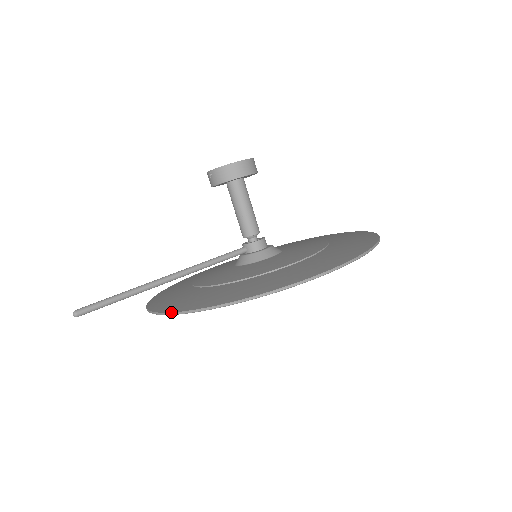
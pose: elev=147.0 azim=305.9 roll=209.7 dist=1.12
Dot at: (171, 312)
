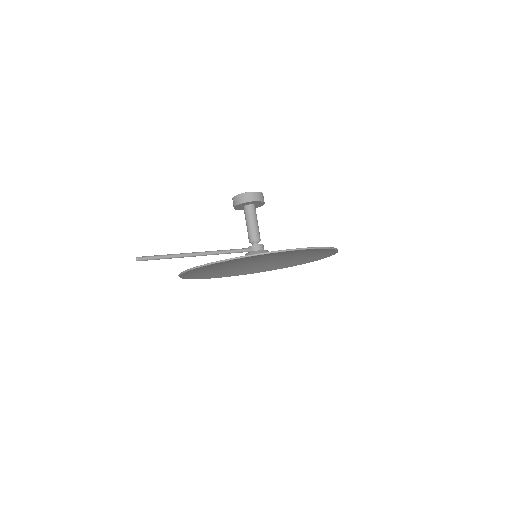
Dot at: (194, 267)
